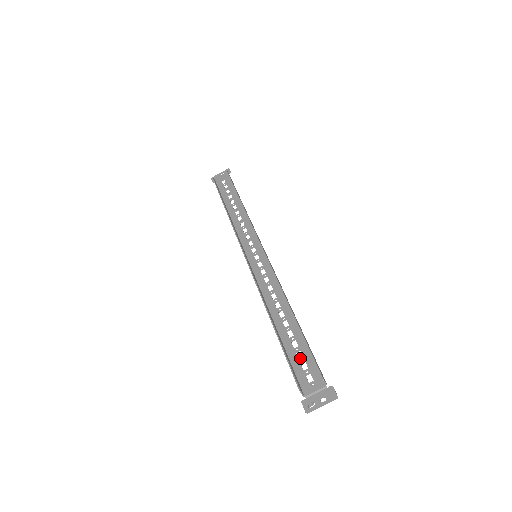
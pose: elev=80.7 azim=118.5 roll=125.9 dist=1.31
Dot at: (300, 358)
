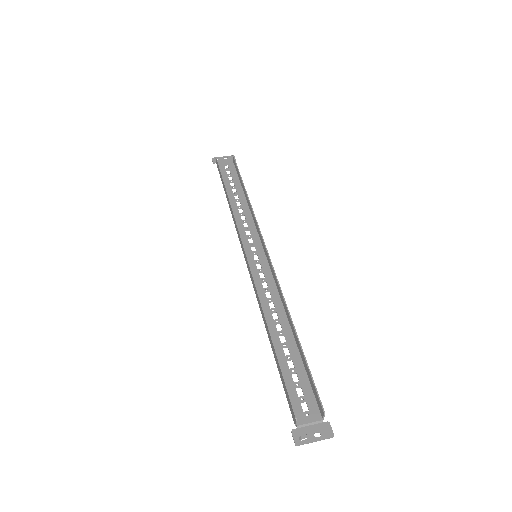
Dot at: occluded
